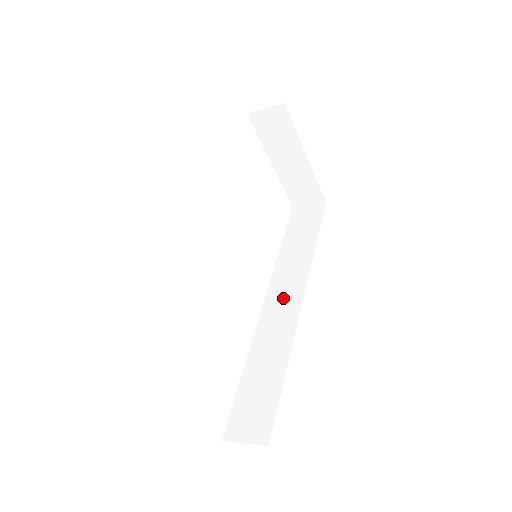
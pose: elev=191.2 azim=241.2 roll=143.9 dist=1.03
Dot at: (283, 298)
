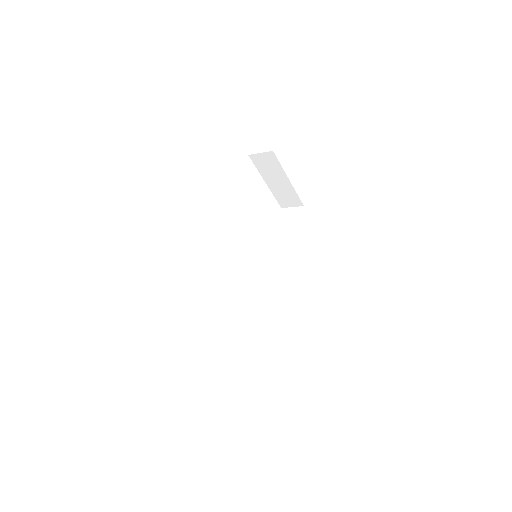
Dot at: (274, 277)
